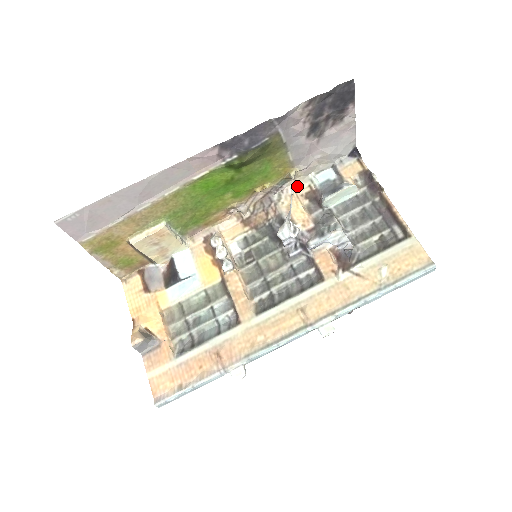
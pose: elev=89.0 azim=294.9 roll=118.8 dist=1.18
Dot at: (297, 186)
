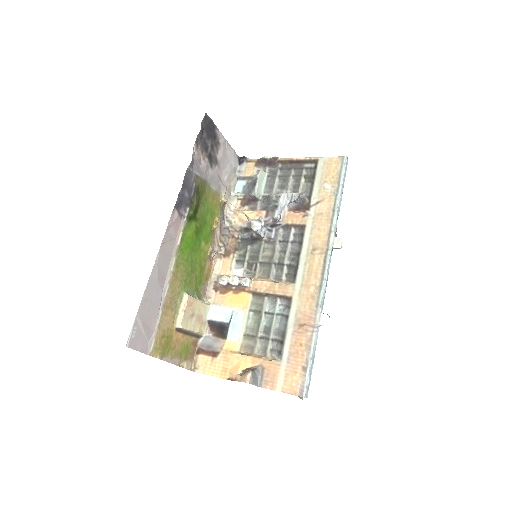
Dot at: (232, 206)
